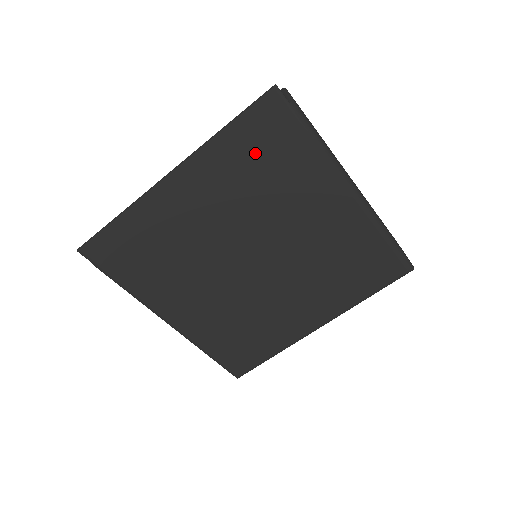
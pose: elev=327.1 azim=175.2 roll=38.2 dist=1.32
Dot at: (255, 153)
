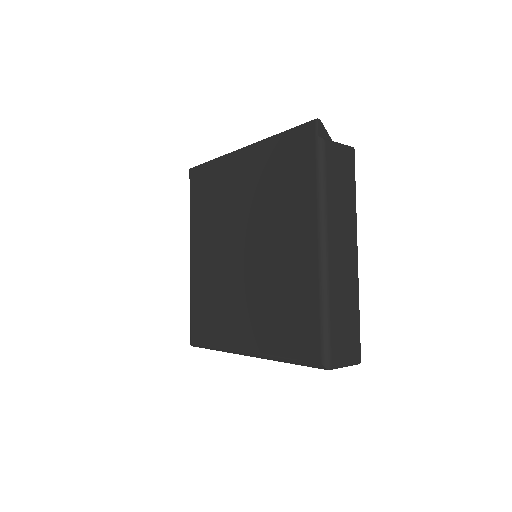
Dot at: (284, 162)
